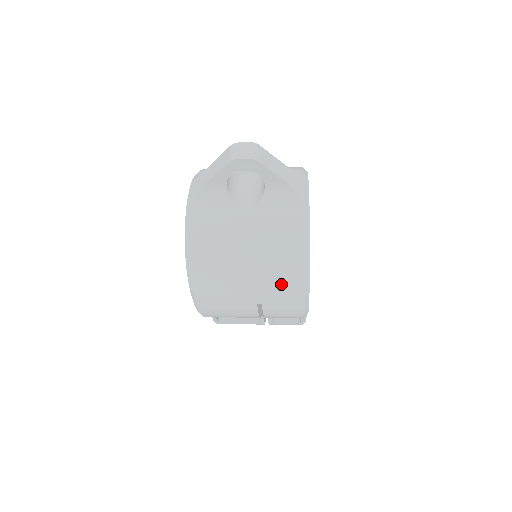
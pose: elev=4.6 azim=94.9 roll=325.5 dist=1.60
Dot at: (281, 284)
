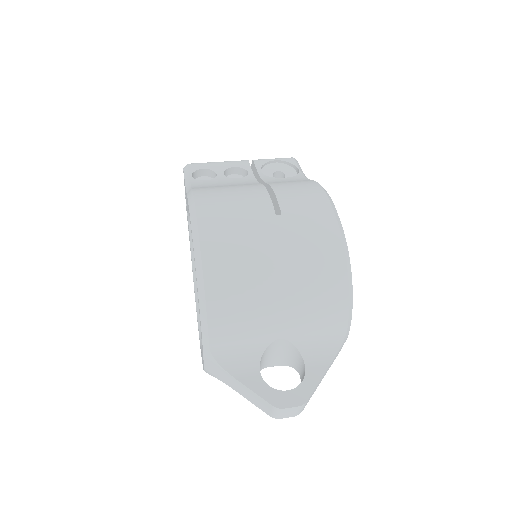
Dot at: occluded
